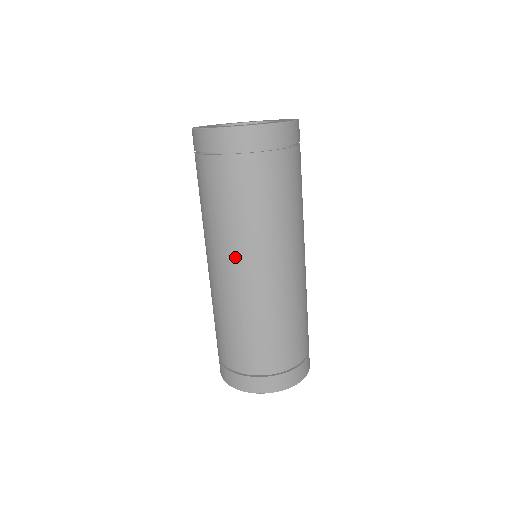
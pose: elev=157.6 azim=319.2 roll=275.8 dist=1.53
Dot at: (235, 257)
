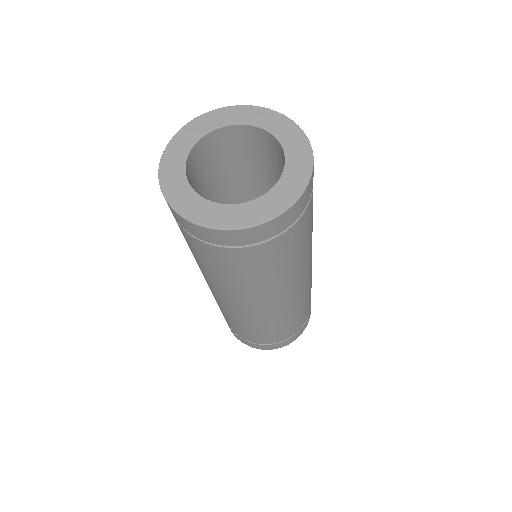
Dot at: (207, 281)
